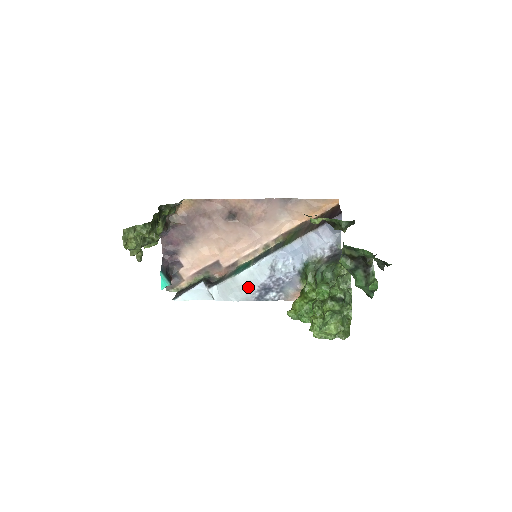
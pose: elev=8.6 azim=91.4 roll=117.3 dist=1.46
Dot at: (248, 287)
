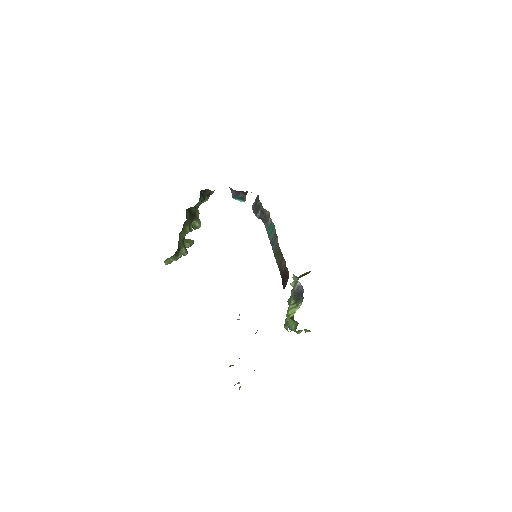
Dot at: occluded
